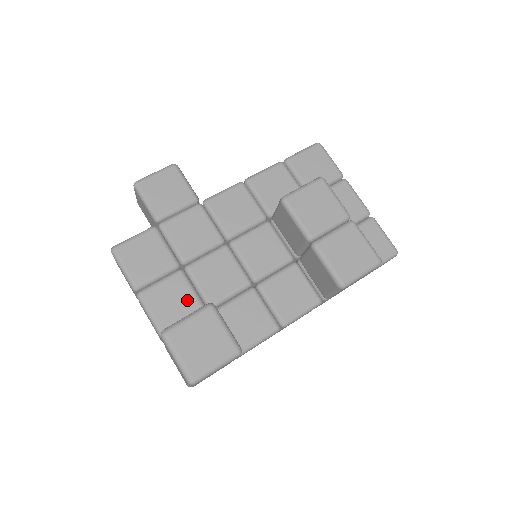
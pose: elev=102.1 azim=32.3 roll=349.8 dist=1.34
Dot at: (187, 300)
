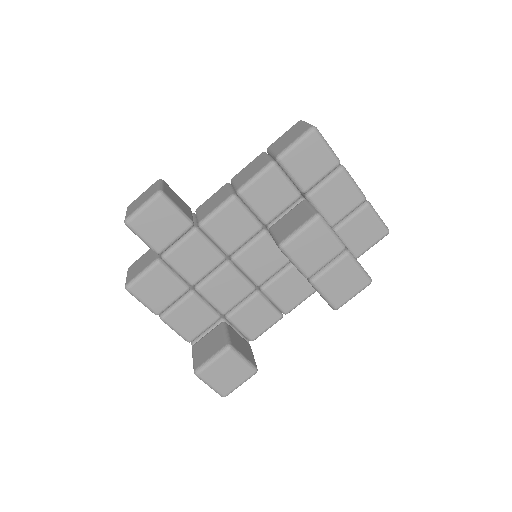
Dot at: (203, 315)
